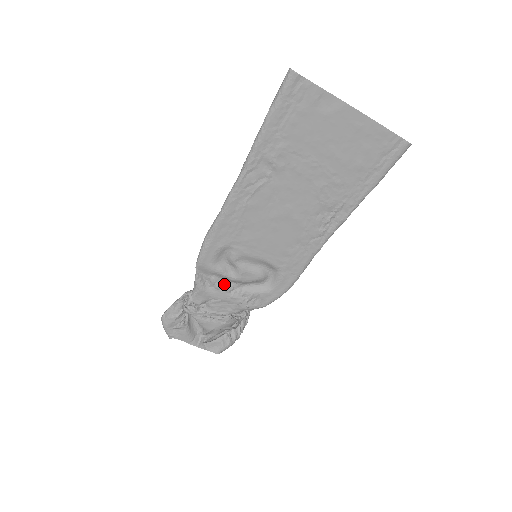
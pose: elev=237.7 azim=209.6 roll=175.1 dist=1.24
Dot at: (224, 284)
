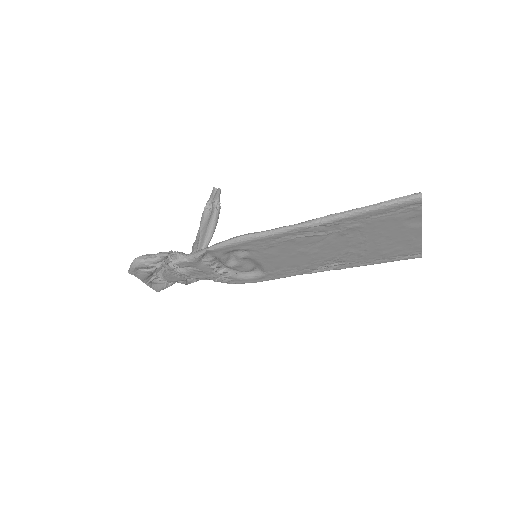
Dot at: (215, 263)
